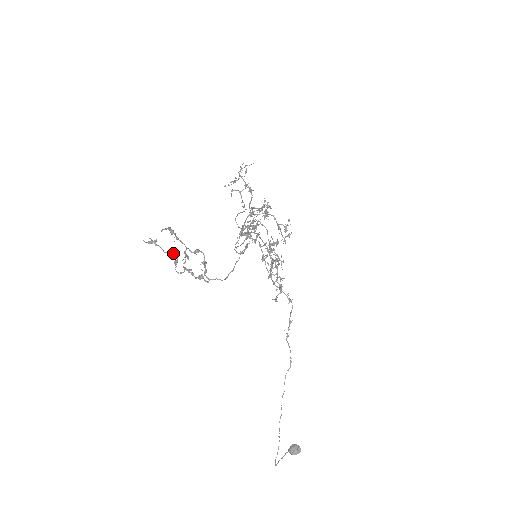
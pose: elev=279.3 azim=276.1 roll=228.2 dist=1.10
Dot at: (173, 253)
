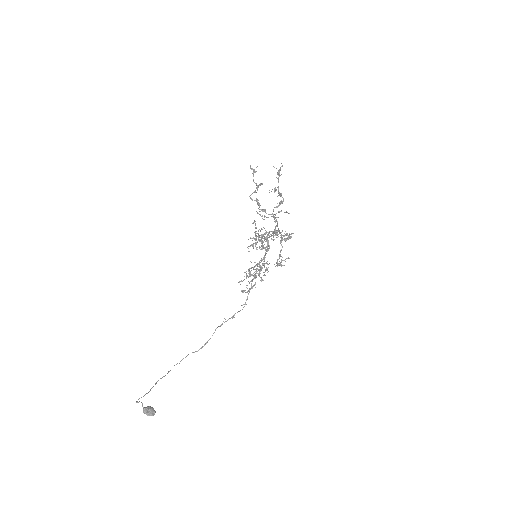
Dot at: occluded
